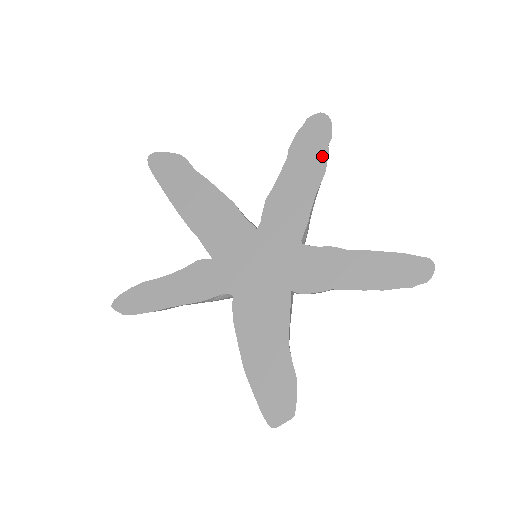
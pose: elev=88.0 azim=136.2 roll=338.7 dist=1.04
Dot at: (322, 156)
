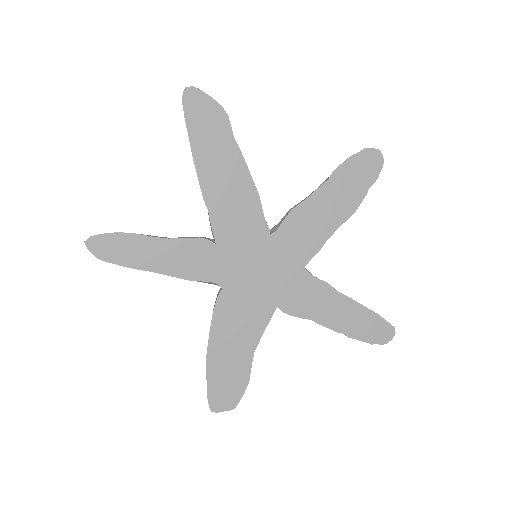
Dot at: (360, 195)
